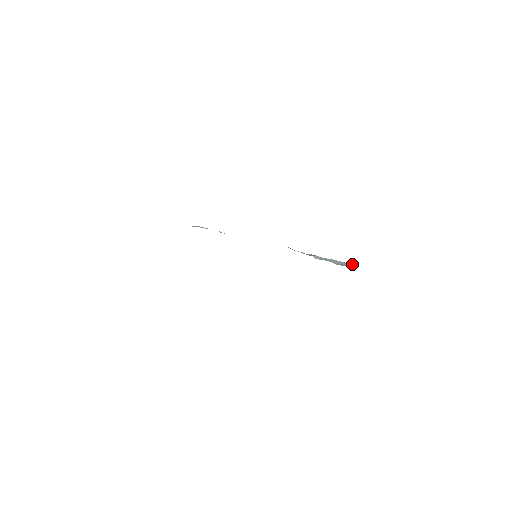
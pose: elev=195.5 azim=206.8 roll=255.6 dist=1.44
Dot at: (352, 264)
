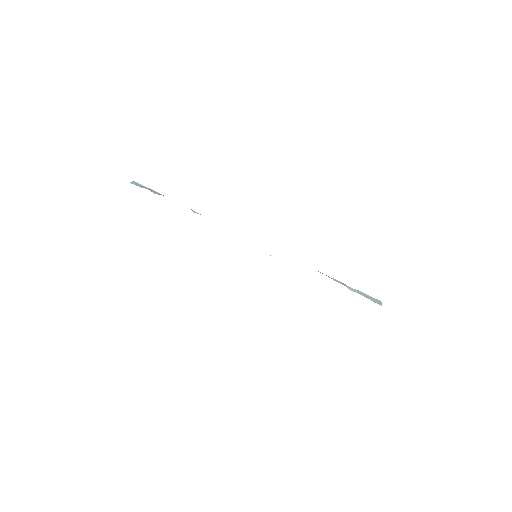
Dot at: (380, 301)
